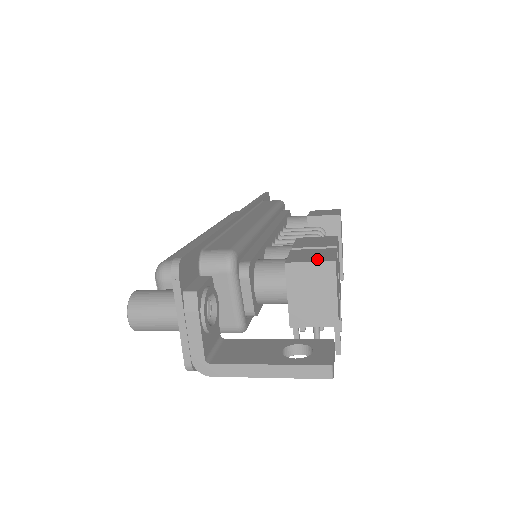
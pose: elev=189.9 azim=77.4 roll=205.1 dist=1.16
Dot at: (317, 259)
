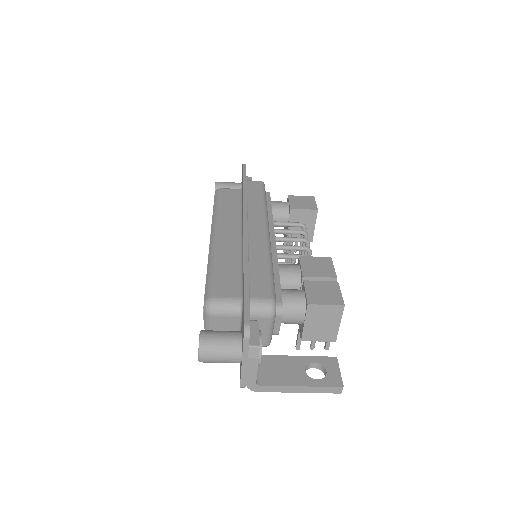
Dot at: (330, 301)
